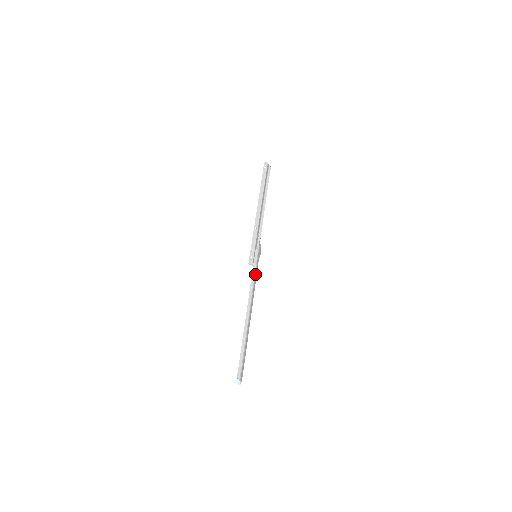
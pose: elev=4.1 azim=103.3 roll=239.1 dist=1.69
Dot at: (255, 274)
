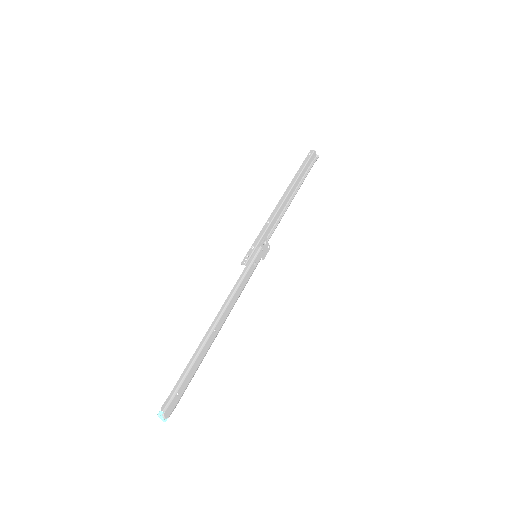
Dot at: (244, 277)
